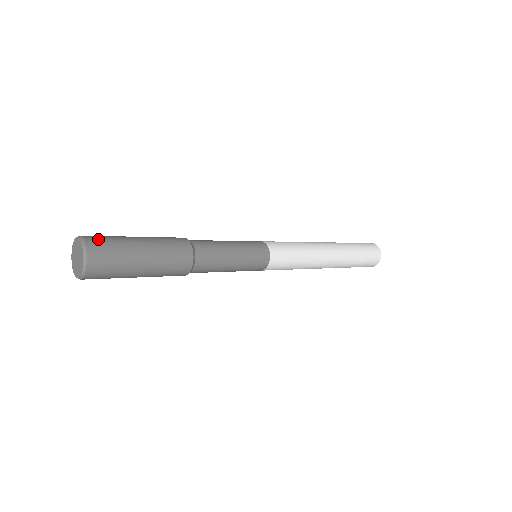
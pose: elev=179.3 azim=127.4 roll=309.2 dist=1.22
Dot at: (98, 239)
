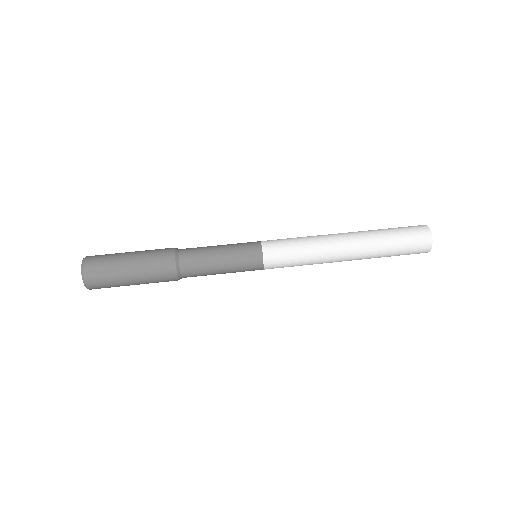
Dot at: (97, 284)
